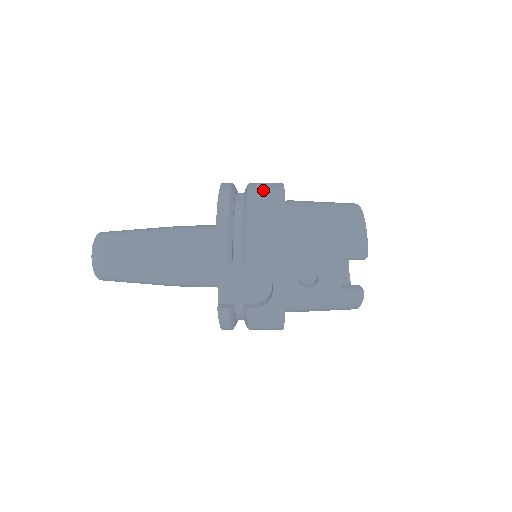
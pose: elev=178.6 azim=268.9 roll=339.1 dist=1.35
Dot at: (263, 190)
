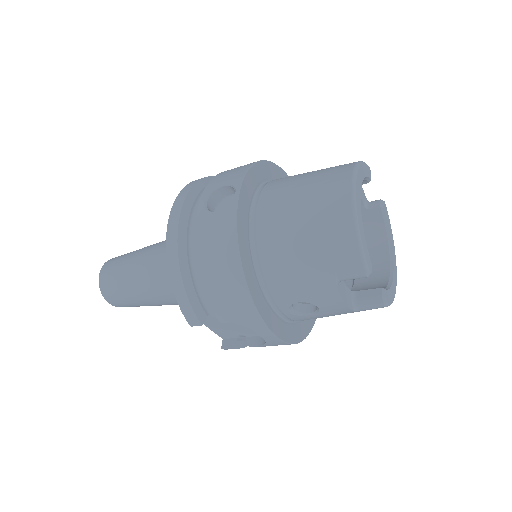
Dot at: (212, 216)
